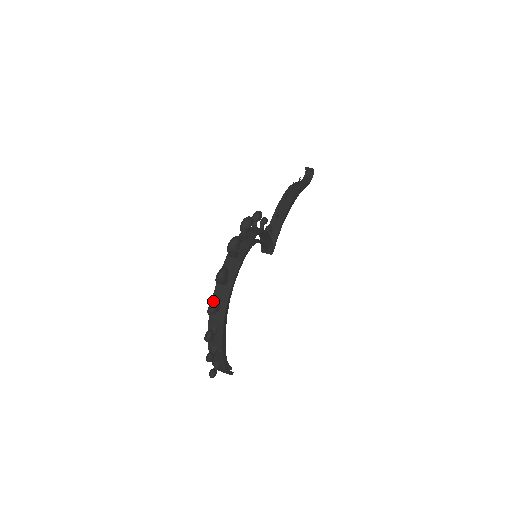
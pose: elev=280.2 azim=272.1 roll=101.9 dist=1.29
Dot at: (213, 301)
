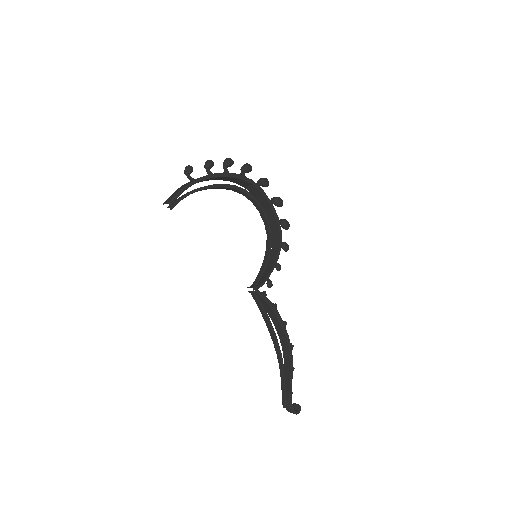
Dot at: occluded
